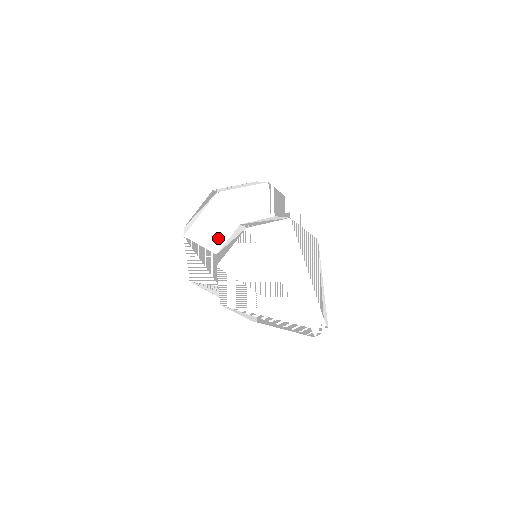
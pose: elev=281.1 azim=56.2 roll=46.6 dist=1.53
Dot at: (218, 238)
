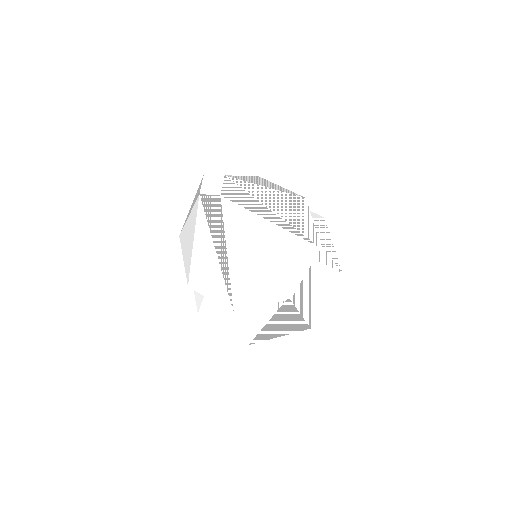
Dot at: occluded
